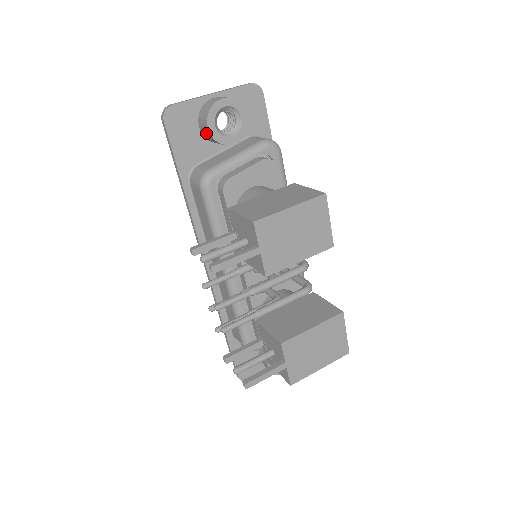
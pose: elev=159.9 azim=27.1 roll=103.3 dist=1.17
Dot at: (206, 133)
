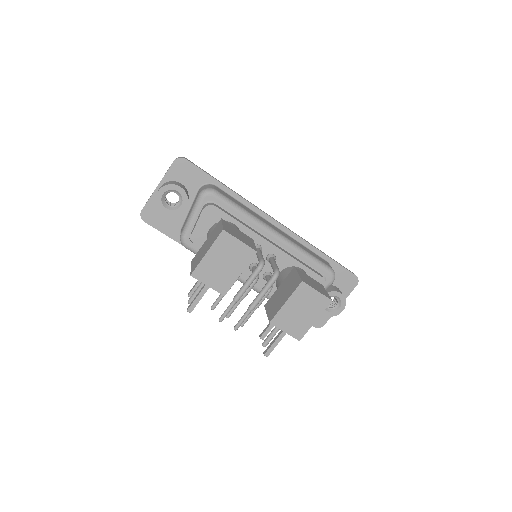
Dot at: occluded
